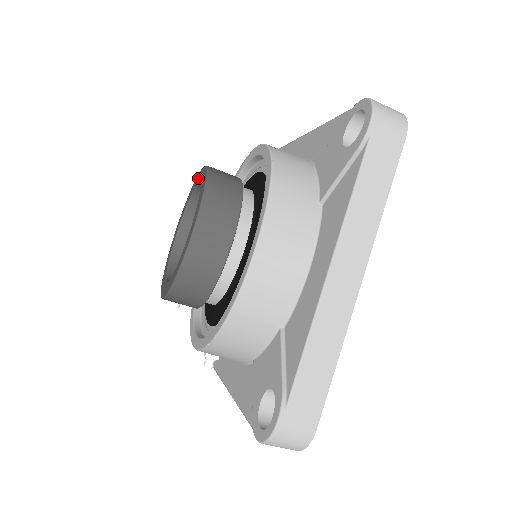
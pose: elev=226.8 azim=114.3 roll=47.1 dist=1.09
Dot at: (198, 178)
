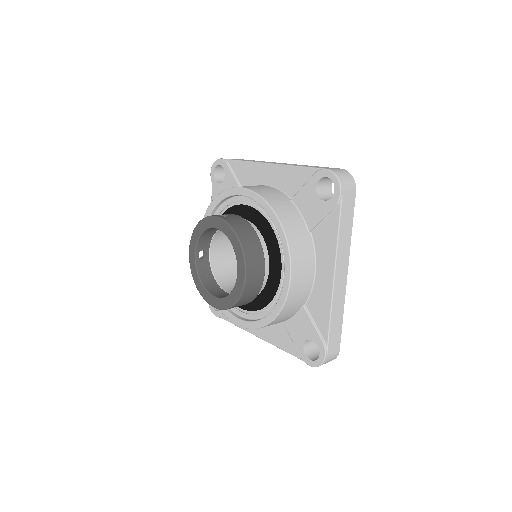
Dot at: (240, 265)
